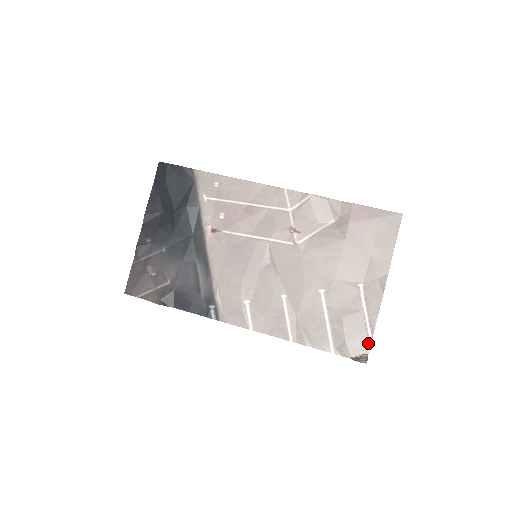
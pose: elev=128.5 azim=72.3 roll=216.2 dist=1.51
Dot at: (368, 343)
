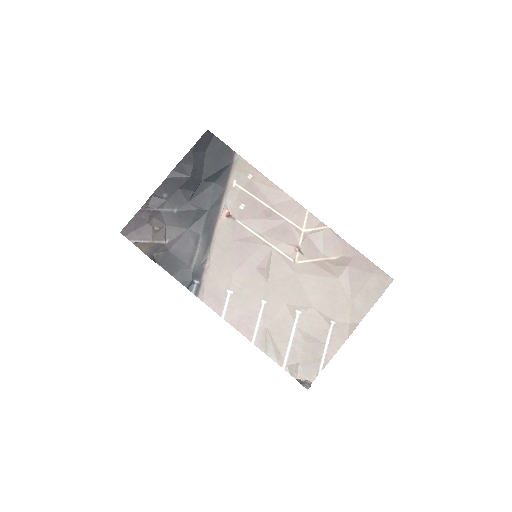
Dot at: (316, 373)
